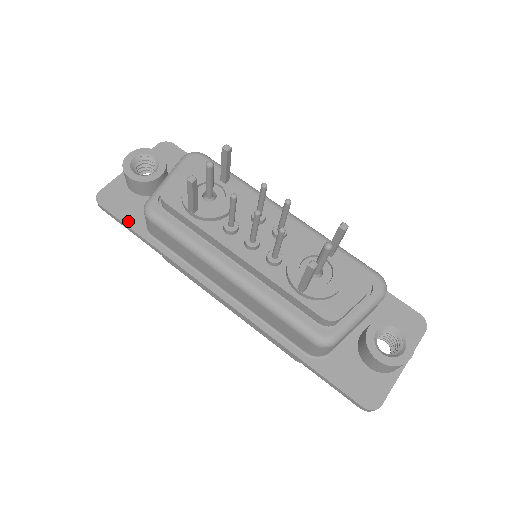
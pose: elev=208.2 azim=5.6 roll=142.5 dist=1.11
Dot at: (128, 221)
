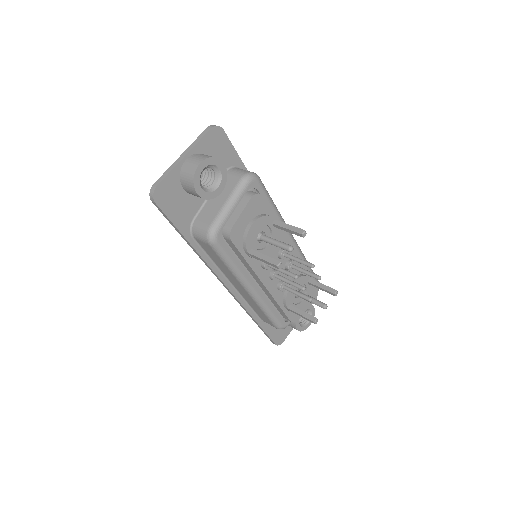
Dot at: (178, 223)
